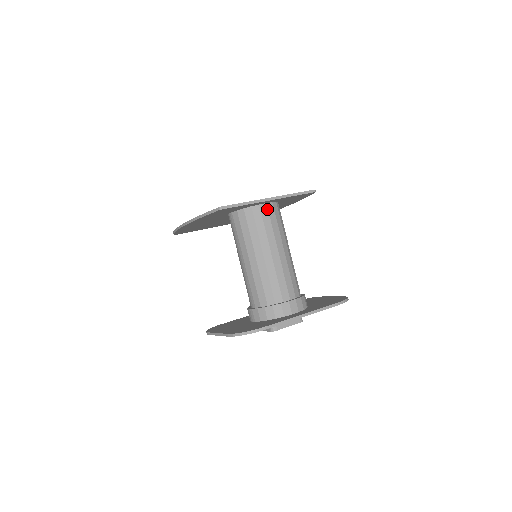
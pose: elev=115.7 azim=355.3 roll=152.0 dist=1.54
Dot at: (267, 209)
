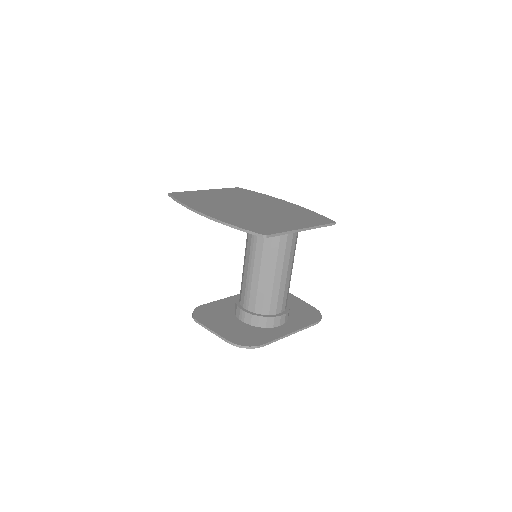
Dot at: occluded
